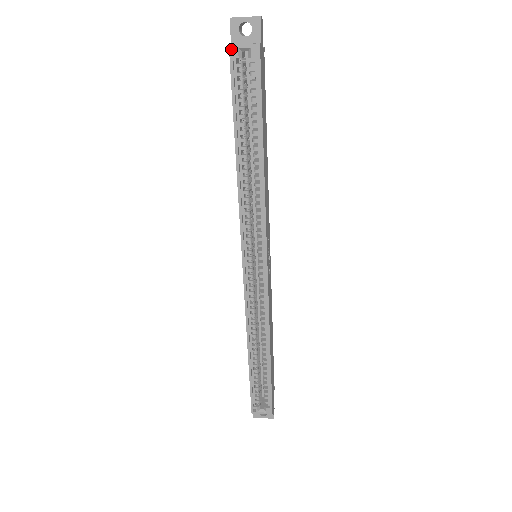
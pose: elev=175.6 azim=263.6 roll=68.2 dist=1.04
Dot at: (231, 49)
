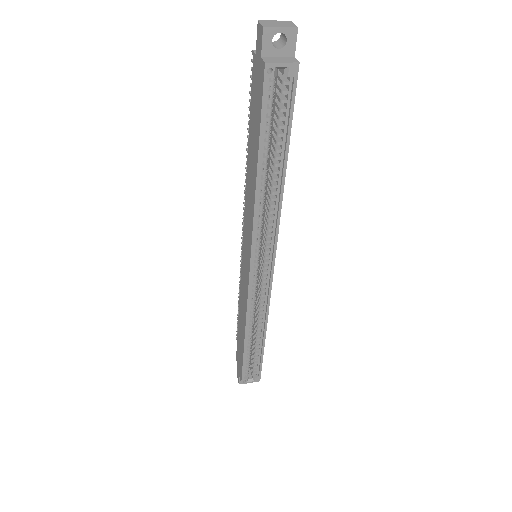
Dot at: (267, 67)
